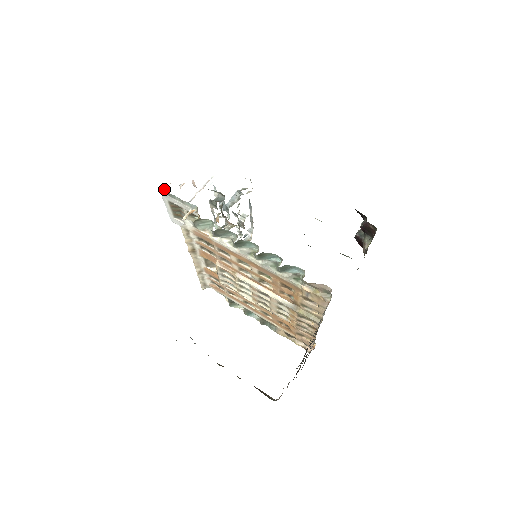
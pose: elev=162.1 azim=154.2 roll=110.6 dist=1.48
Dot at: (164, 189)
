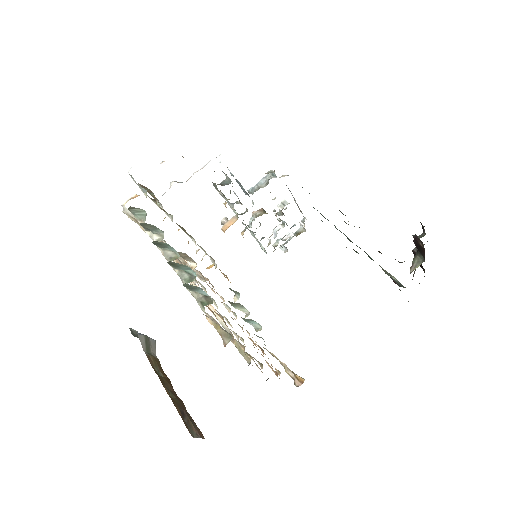
Dot at: (129, 166)
